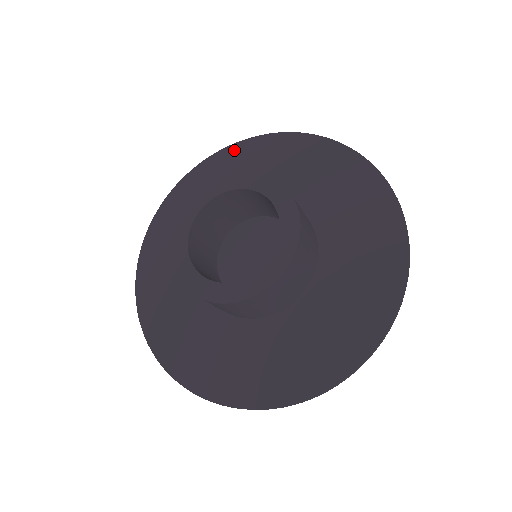
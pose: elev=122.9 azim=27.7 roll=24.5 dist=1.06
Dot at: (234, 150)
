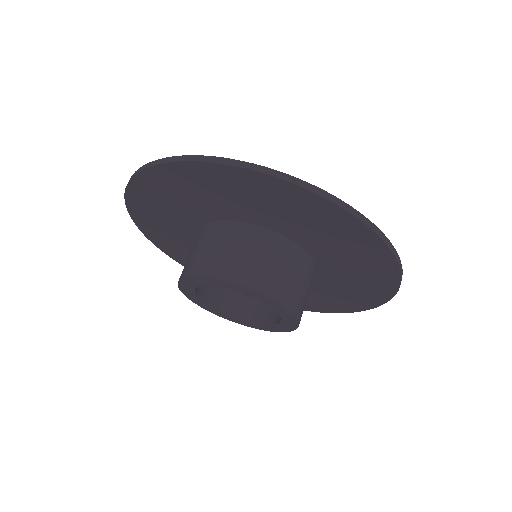
Dot at: (138, 186)
